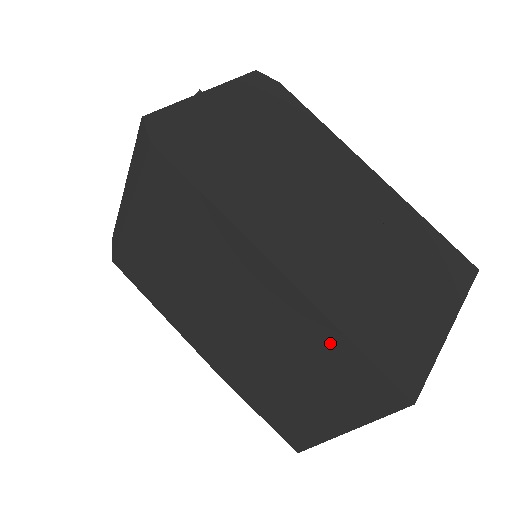
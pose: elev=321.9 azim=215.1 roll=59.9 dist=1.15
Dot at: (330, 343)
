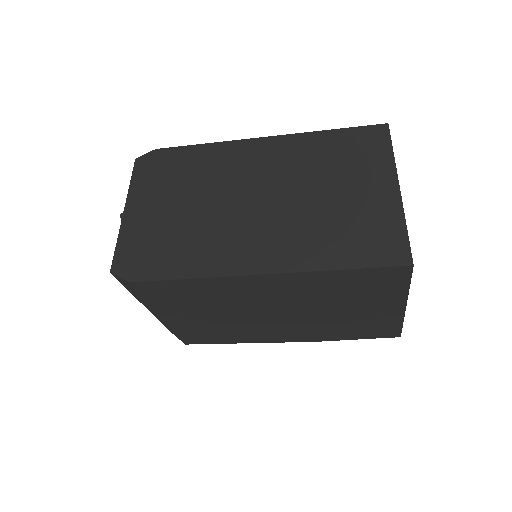
Dot at: (336, 280)
